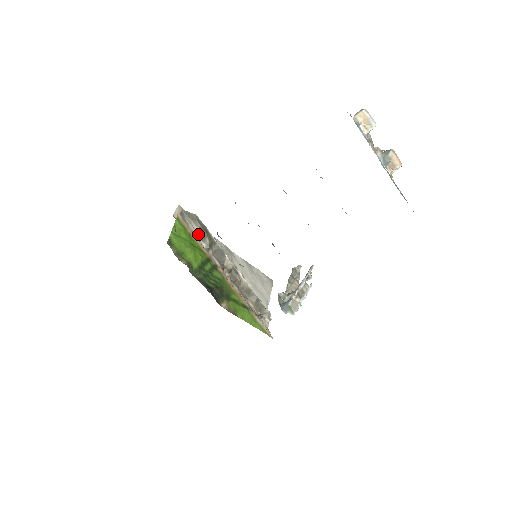
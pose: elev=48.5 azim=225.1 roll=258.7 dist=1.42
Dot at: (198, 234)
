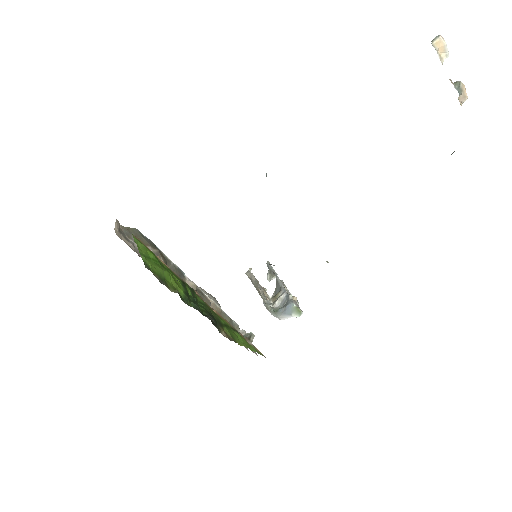
Dot at: occluded
